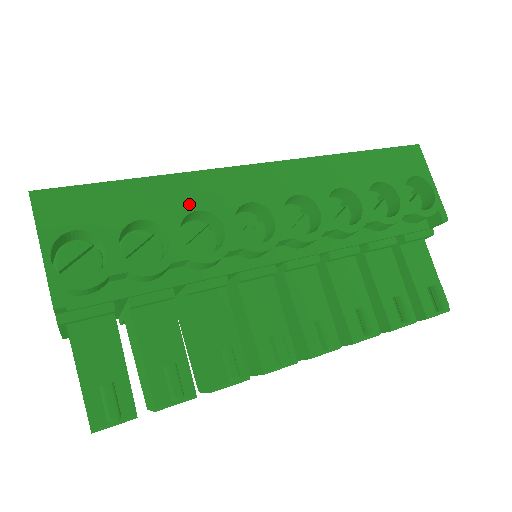
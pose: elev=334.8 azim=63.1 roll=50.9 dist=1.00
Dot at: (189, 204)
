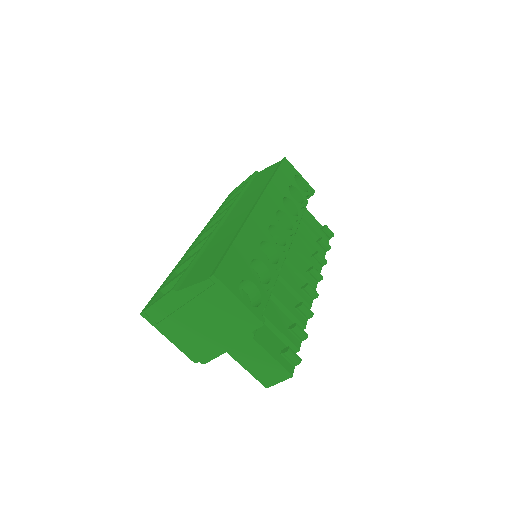
Dot at: (256, 241)
